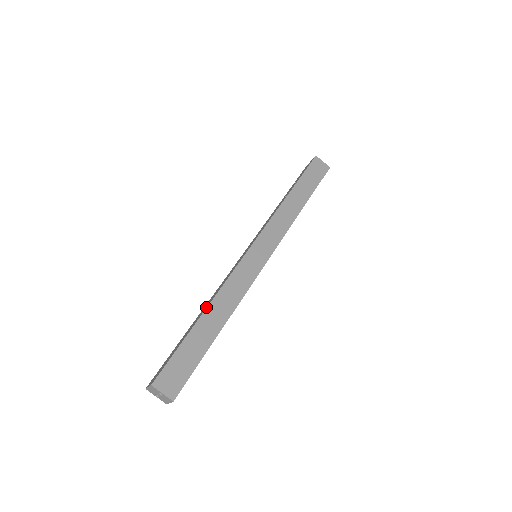
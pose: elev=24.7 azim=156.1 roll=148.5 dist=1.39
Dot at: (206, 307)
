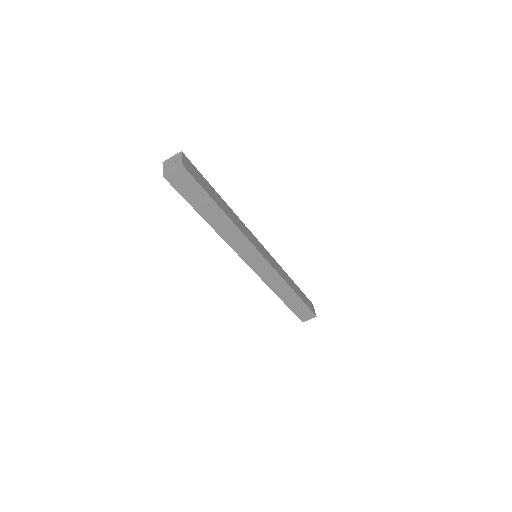
Dot at: occluded
